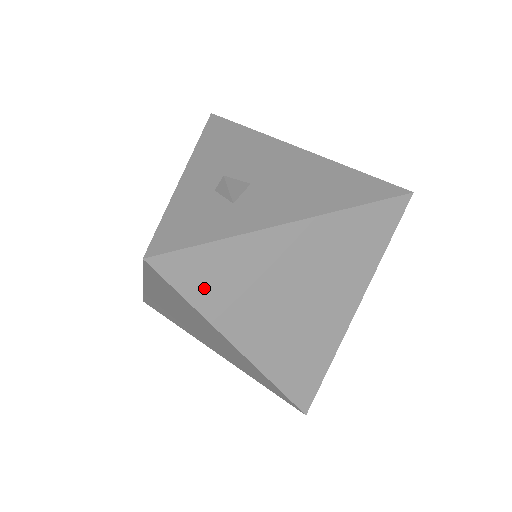
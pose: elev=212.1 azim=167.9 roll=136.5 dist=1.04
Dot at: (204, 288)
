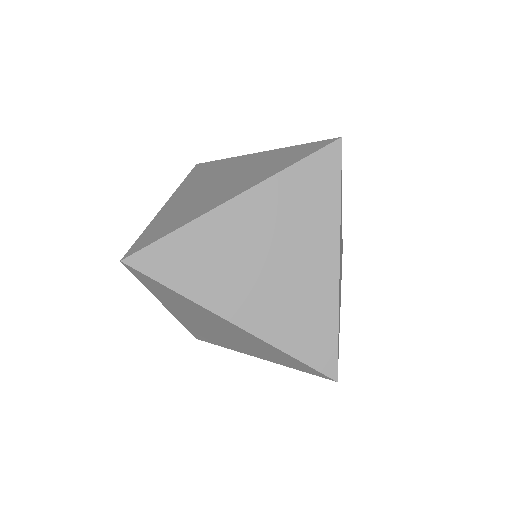
Dot at: (341, 193)
